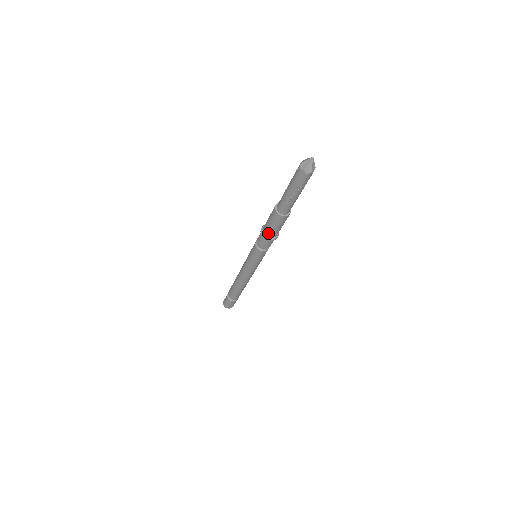
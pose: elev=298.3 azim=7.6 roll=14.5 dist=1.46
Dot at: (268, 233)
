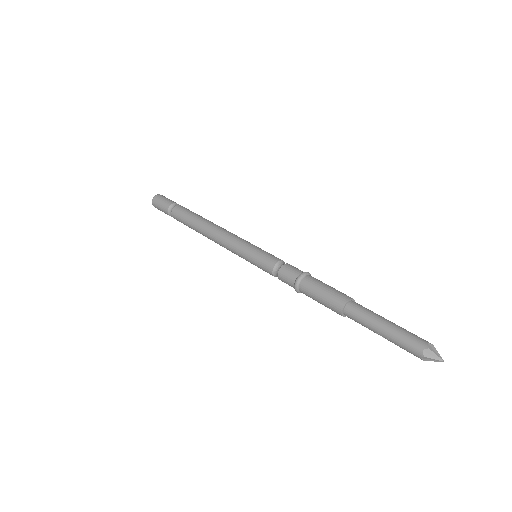
Dot at: (305, 291)
